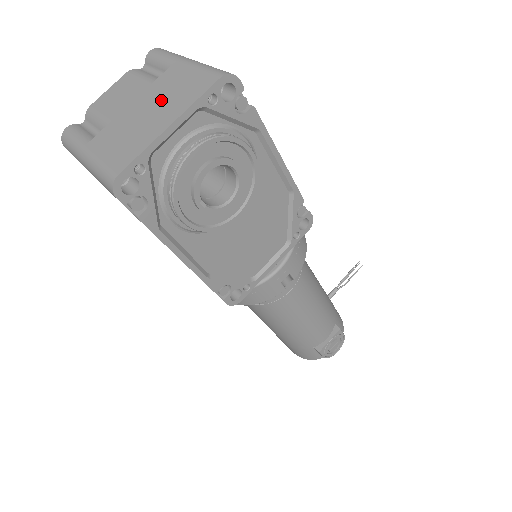
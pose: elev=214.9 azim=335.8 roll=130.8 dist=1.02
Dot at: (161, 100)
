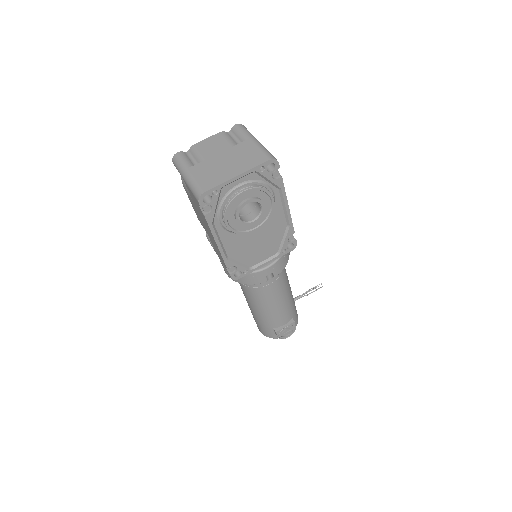
Dot at: (236, 159)
